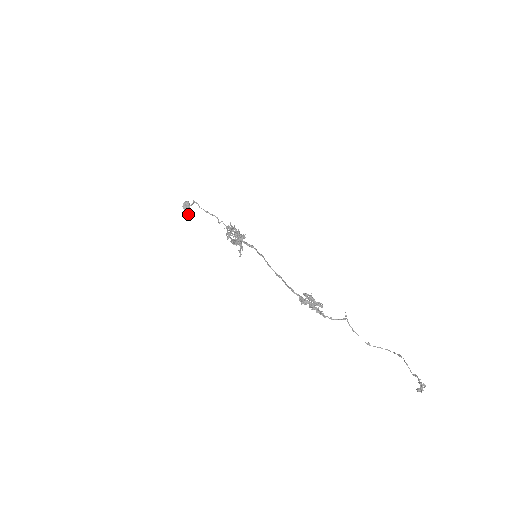
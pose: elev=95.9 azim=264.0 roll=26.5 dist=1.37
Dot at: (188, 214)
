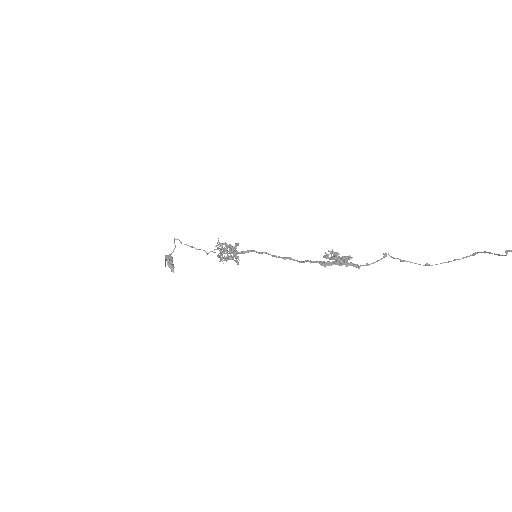
Dot at: (172, 266)
